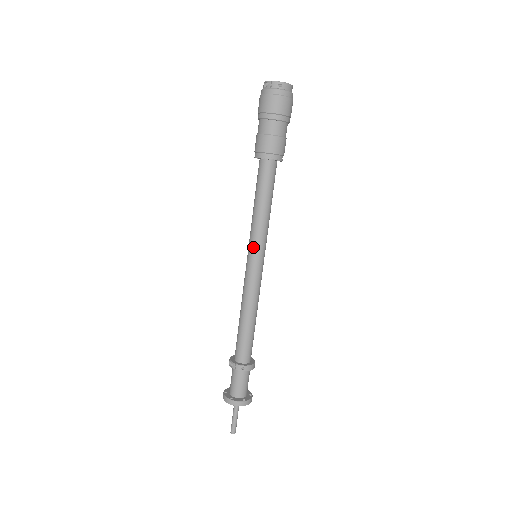
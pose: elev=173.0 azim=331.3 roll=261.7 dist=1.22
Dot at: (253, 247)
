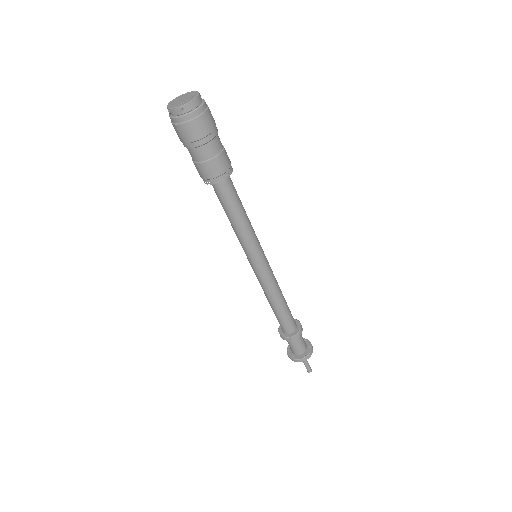
Dot at: (247, 254)
